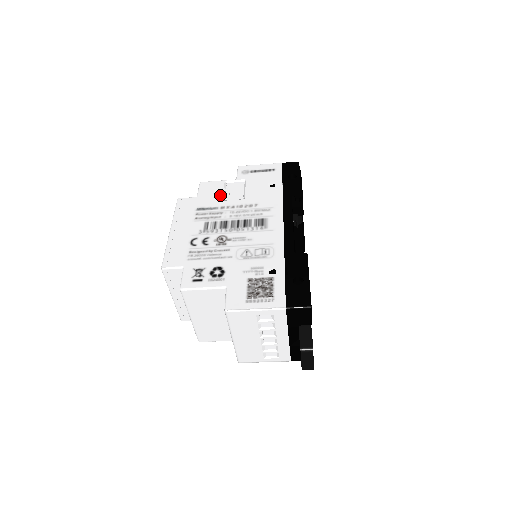
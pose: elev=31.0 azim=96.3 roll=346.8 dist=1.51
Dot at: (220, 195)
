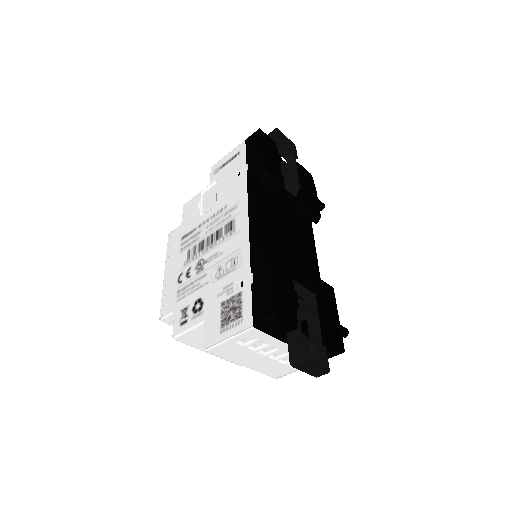
Dot at: (197, 212)
